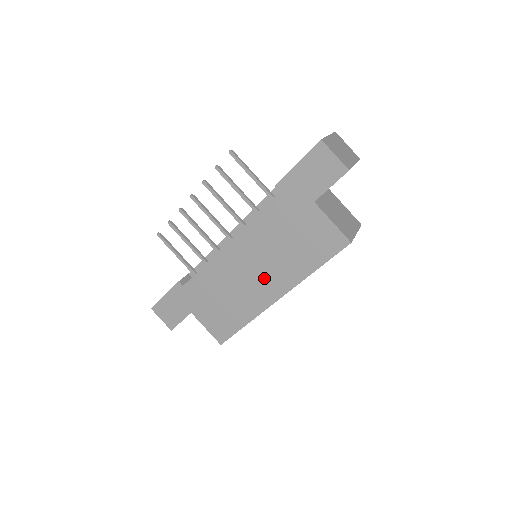
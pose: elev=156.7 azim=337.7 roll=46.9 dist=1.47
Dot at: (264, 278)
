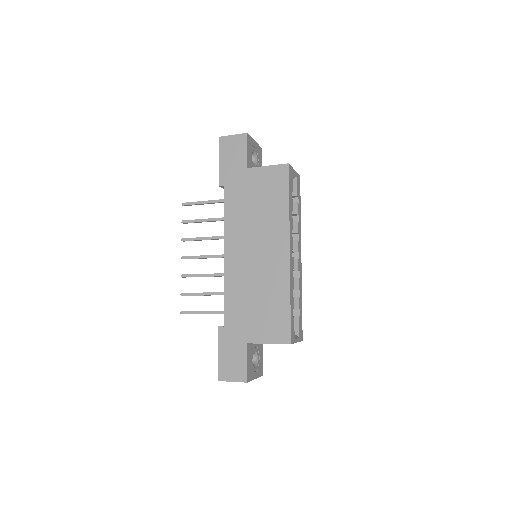
Dot at: (267, 248)
